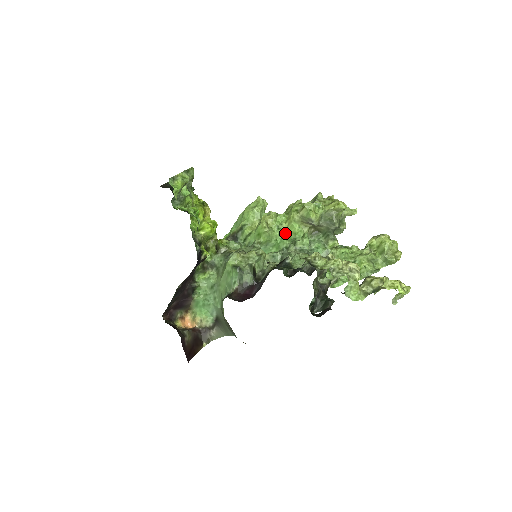
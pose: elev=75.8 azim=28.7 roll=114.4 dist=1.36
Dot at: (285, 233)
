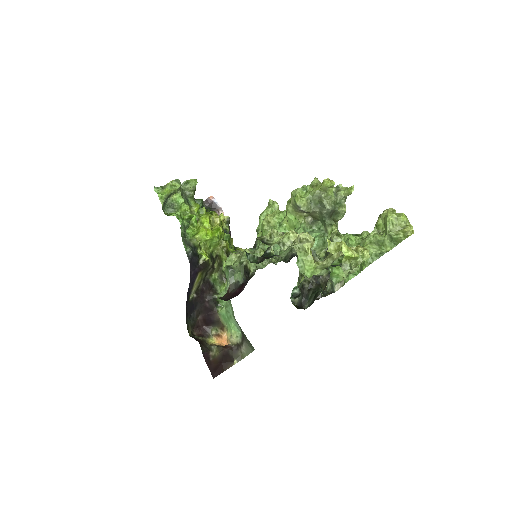
Dot at: (288, 229)
